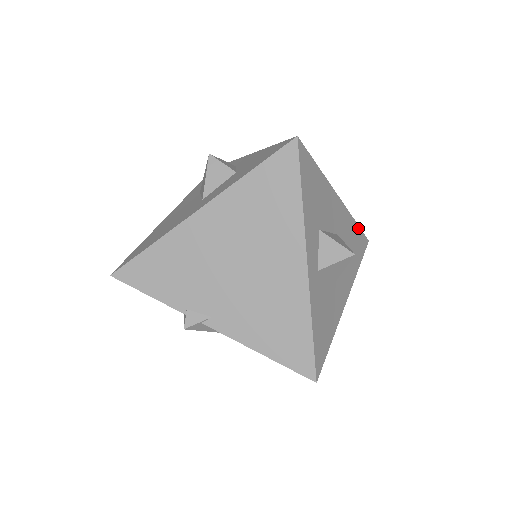
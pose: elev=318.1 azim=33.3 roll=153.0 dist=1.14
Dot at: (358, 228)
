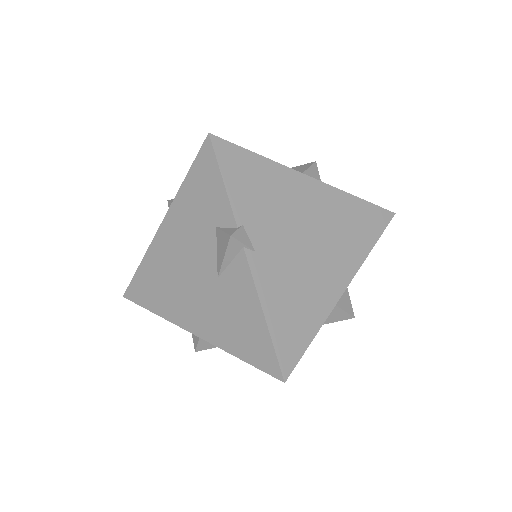
Dot at: occluded
